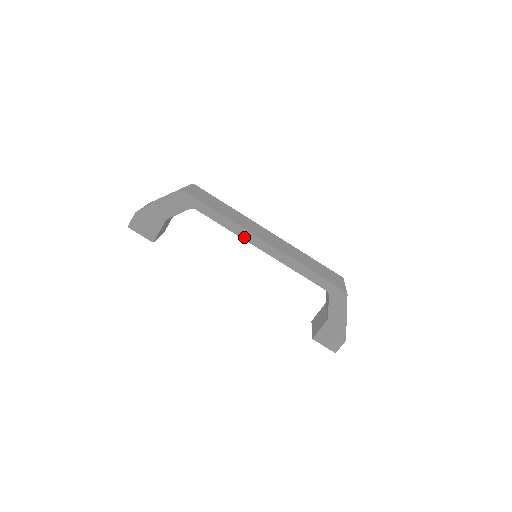
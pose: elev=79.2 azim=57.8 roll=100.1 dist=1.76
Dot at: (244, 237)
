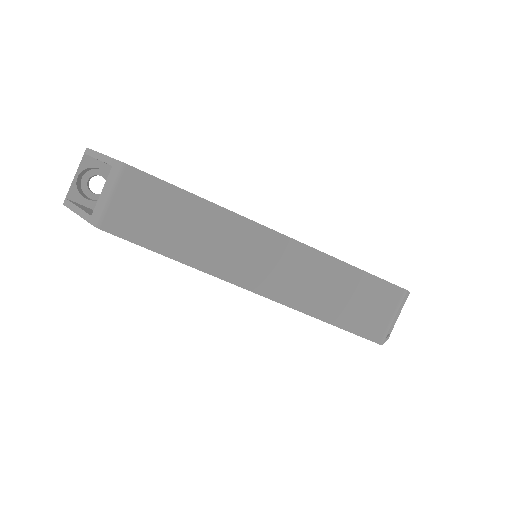
Dot at: occluded
